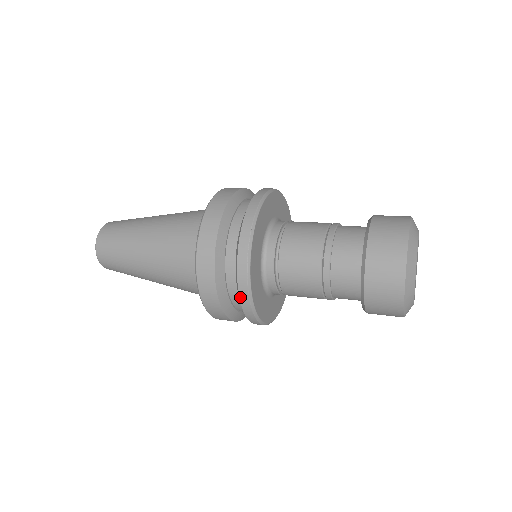
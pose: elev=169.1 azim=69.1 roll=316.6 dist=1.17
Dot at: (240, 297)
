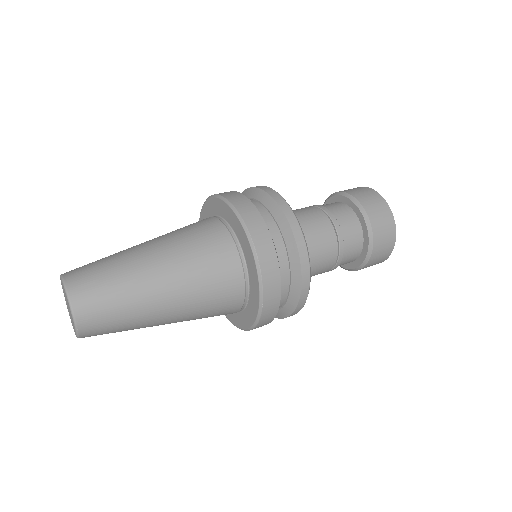
Dot at: (279, 318)
